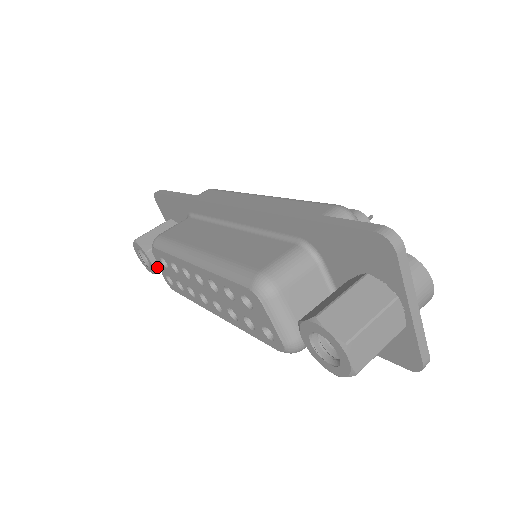
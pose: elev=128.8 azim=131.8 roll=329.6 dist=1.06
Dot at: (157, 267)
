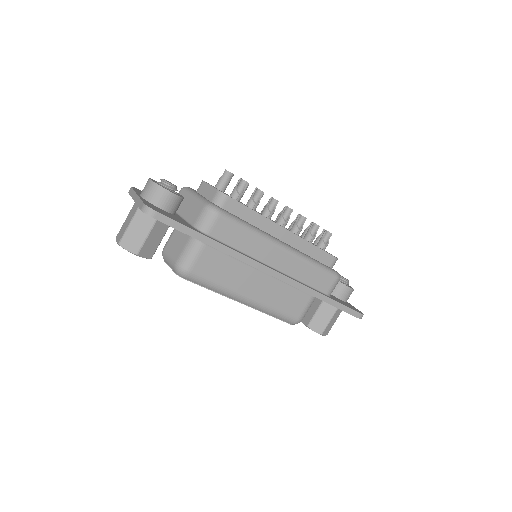
Dot at: occluded
